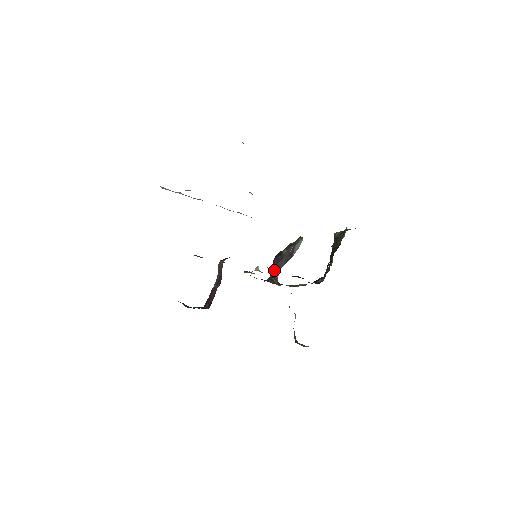
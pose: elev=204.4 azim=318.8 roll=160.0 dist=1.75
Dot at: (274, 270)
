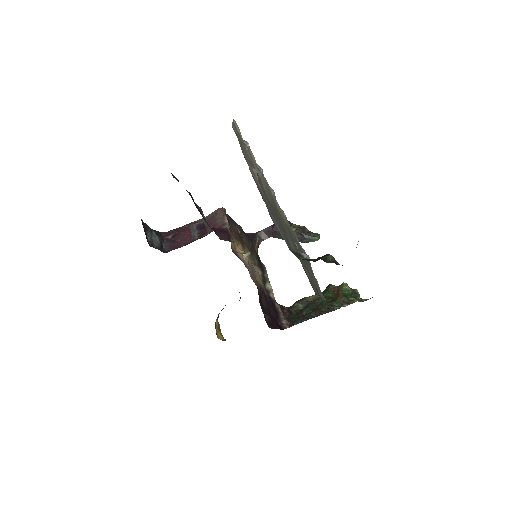
Dot at: (267, 231)
